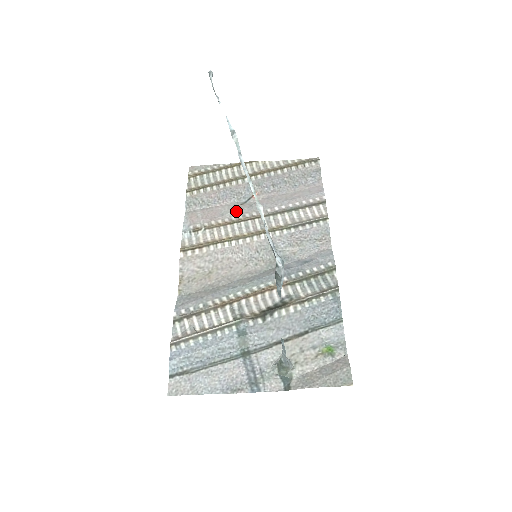
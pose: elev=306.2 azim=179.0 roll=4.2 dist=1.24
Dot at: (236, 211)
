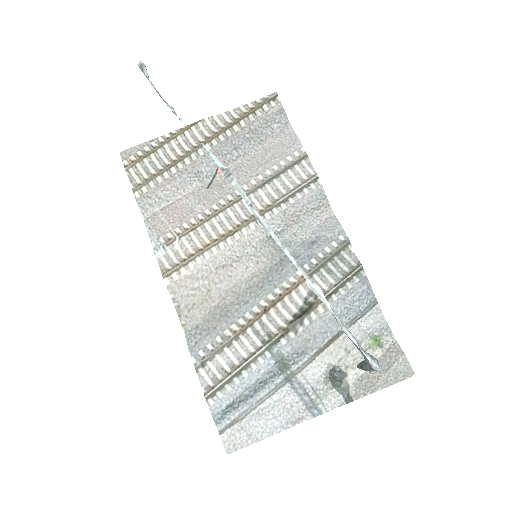
Dot at: (206, 200)
